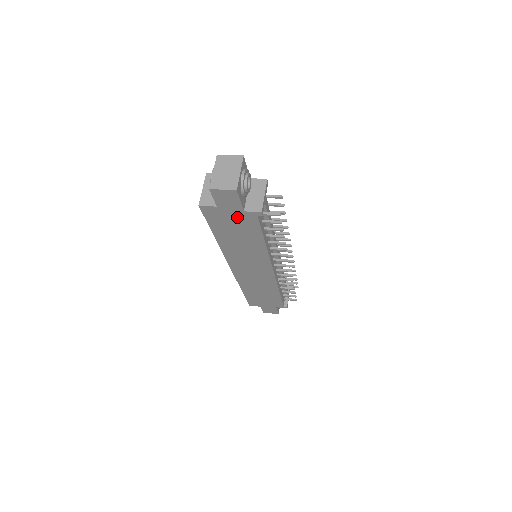
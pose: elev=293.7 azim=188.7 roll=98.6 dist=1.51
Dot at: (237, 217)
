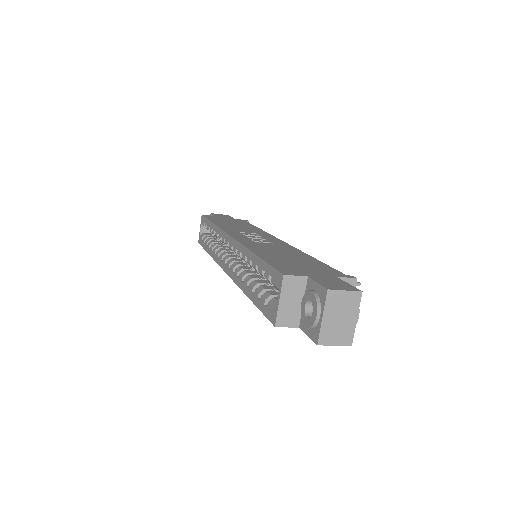
Dot at: occluded
